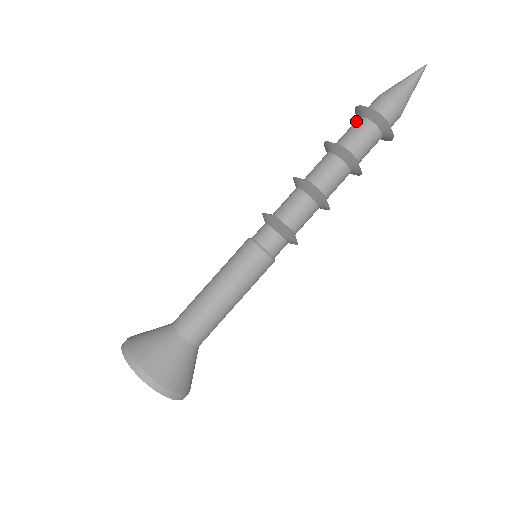
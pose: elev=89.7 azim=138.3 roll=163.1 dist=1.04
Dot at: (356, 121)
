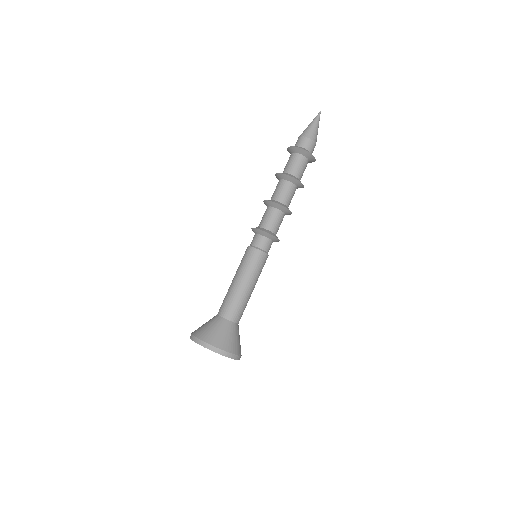
Dot at: (297, 157)
